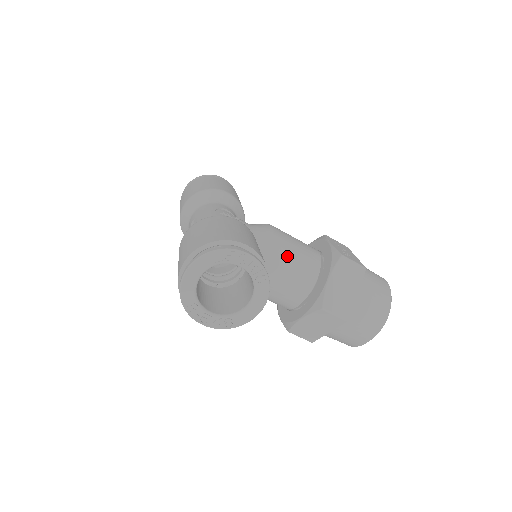
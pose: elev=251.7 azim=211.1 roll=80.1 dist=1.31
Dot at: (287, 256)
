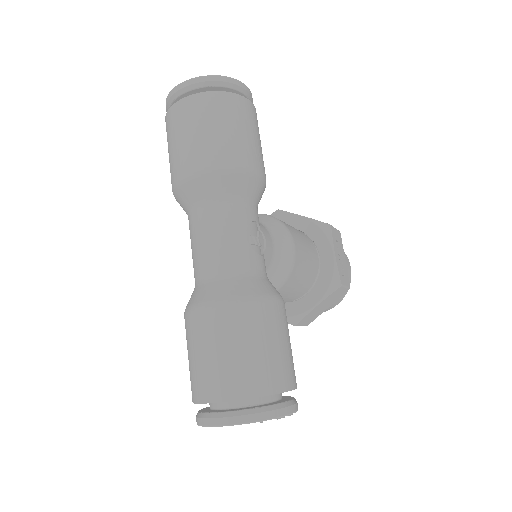
Dot at: (294, 285)
